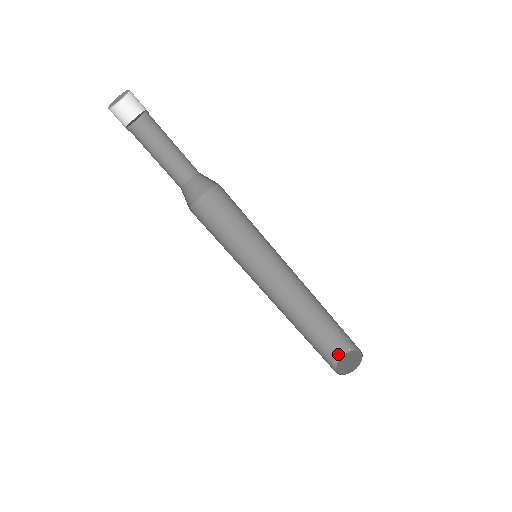
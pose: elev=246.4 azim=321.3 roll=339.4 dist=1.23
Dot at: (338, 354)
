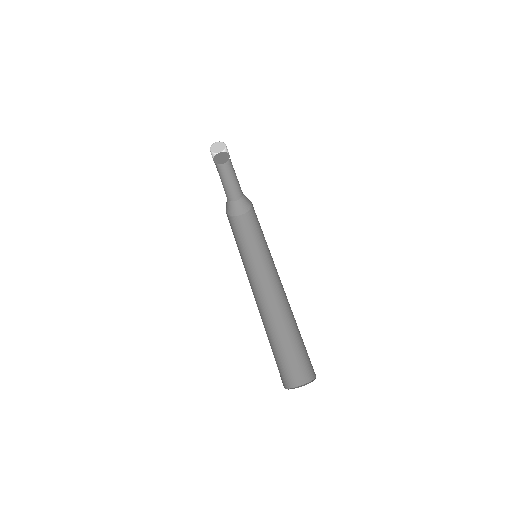
Dot at: (294, 384)
